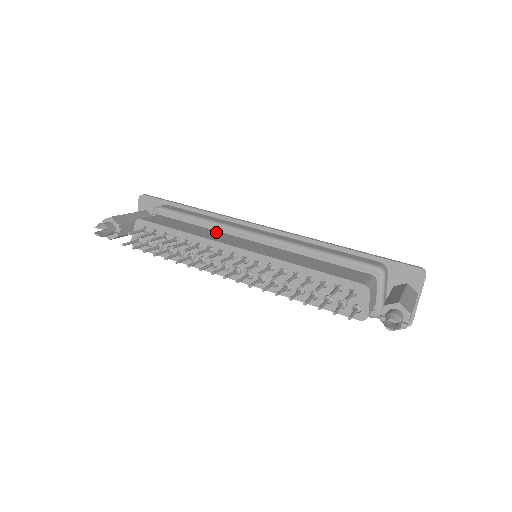
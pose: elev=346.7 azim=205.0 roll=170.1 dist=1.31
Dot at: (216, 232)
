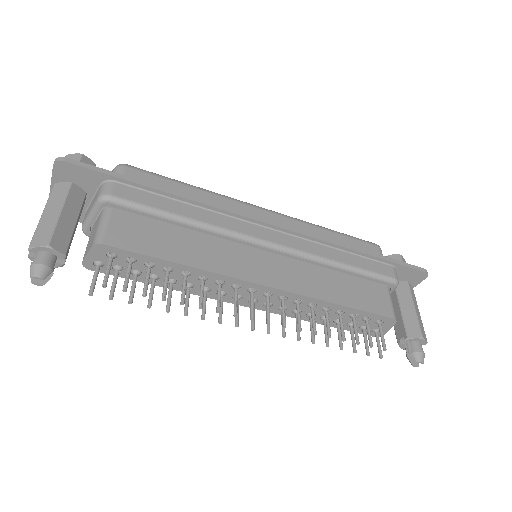
Dot at: (213, 242)
